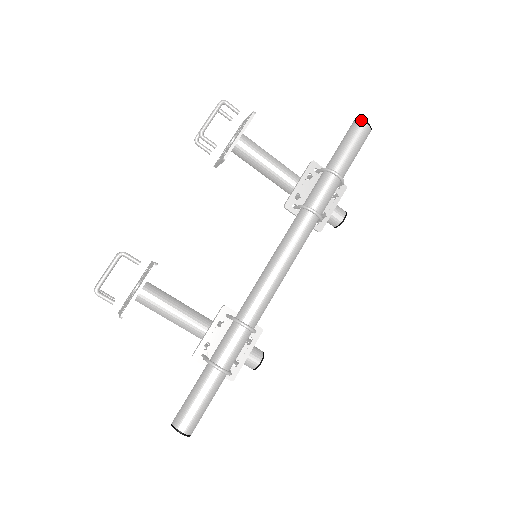
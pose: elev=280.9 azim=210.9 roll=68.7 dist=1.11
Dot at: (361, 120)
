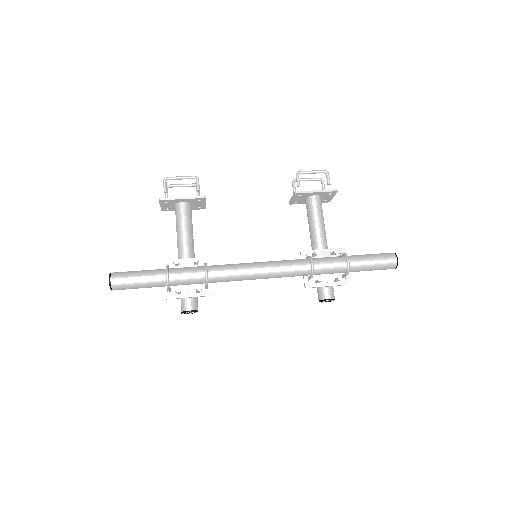
Dot at: (395, 254)
